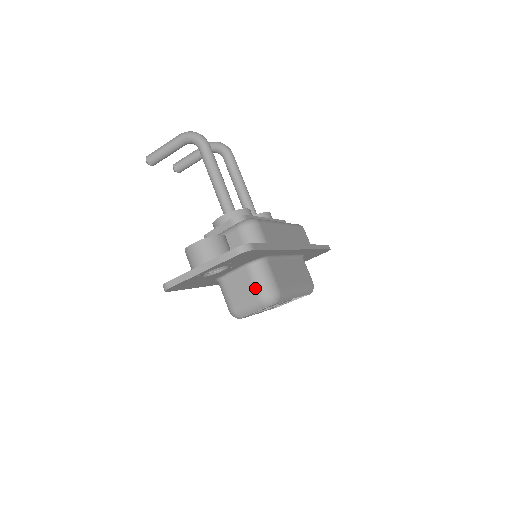
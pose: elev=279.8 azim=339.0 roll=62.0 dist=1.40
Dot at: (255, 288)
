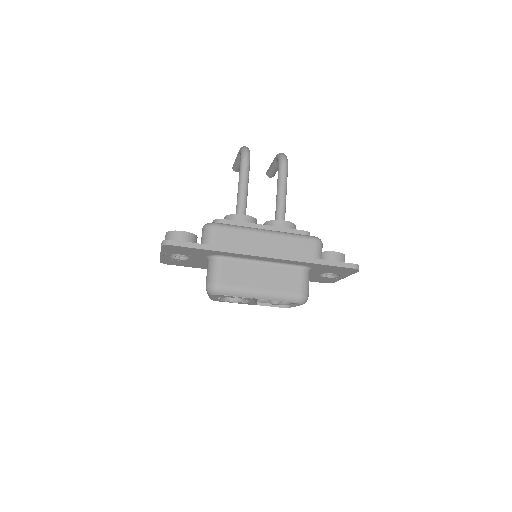
Dot at: (206, 278)
